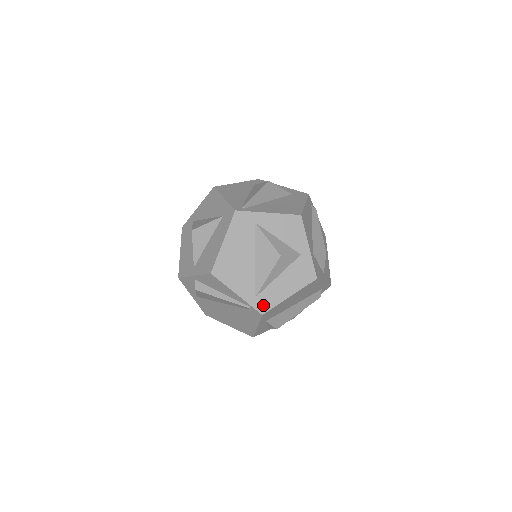
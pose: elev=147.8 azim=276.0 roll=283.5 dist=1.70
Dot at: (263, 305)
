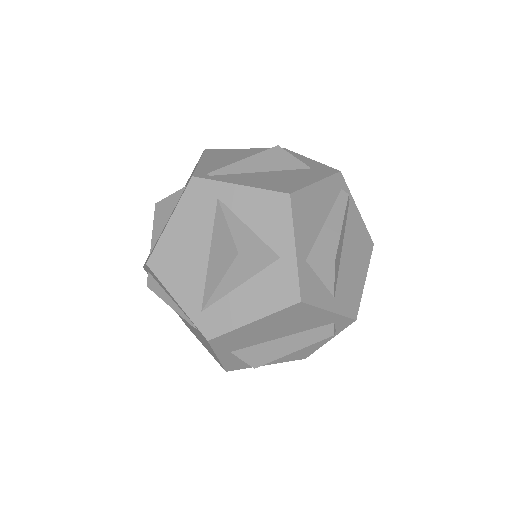
Dot at: (211, 326)
